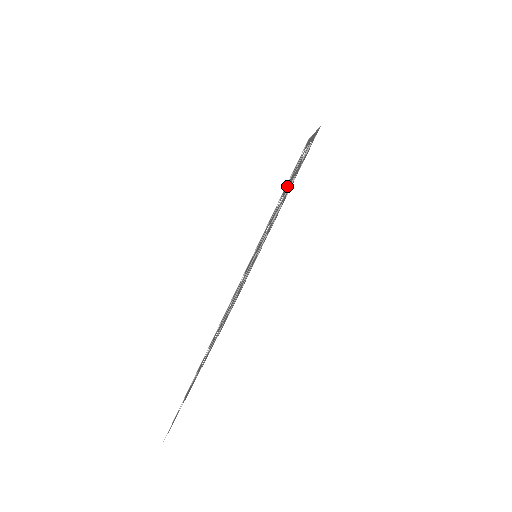
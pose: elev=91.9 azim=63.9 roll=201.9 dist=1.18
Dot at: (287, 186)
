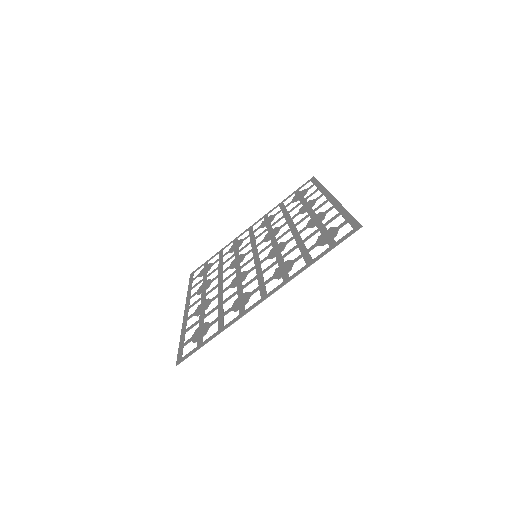
Dot at: (326, 237)
